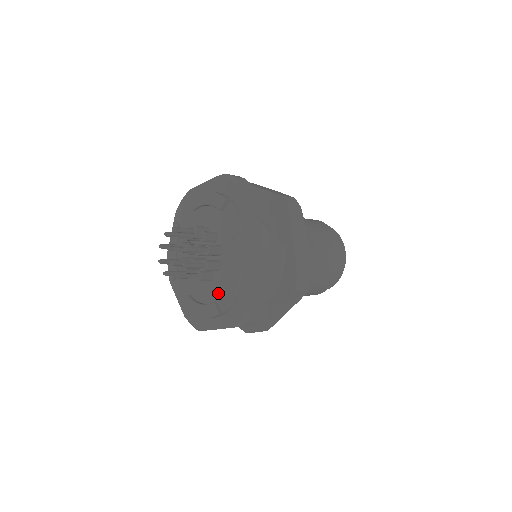
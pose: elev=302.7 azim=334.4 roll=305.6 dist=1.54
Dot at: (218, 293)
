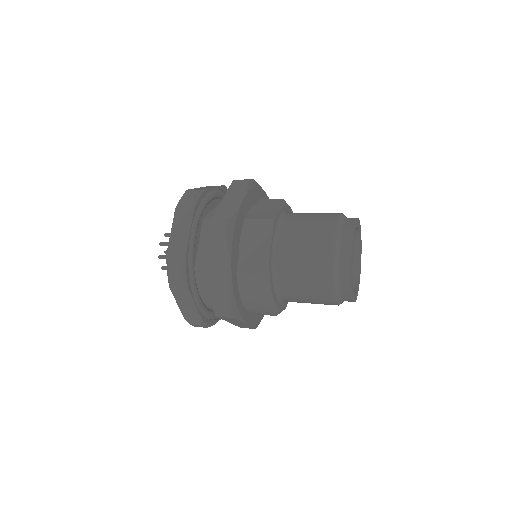
Dot at: occluded
